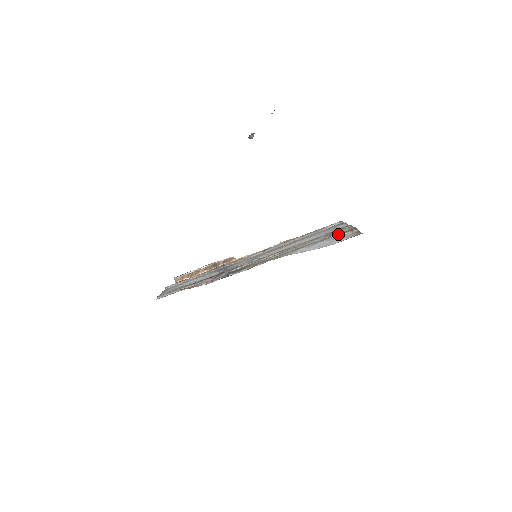
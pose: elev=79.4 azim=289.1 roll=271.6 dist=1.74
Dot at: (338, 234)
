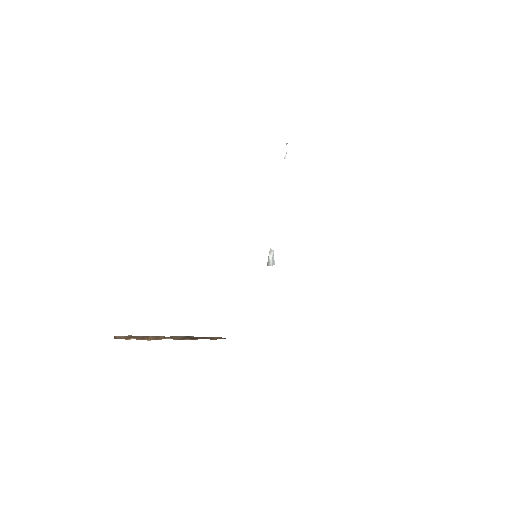
Dot at: occluded
